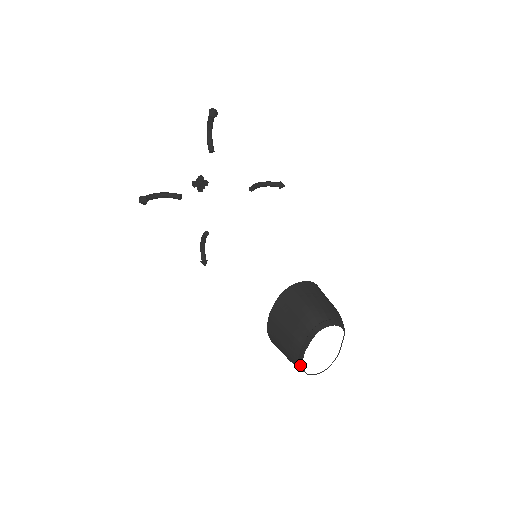
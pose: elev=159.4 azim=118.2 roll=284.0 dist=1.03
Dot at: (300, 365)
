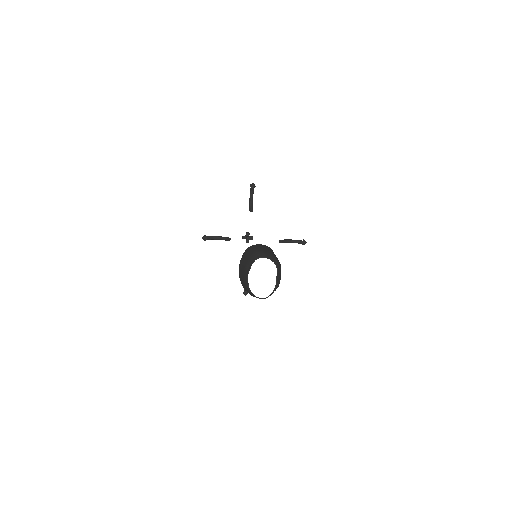
Dot at: (248, 286)
